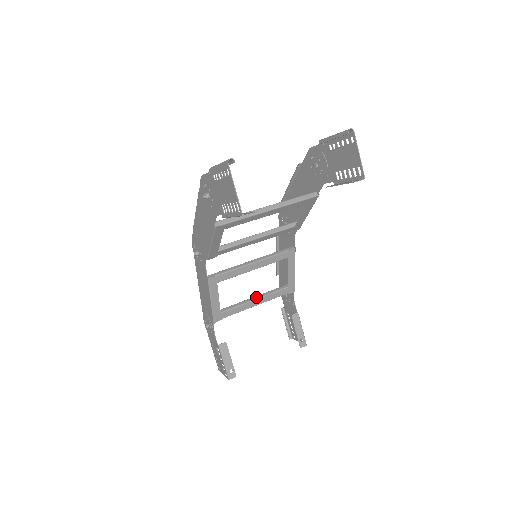
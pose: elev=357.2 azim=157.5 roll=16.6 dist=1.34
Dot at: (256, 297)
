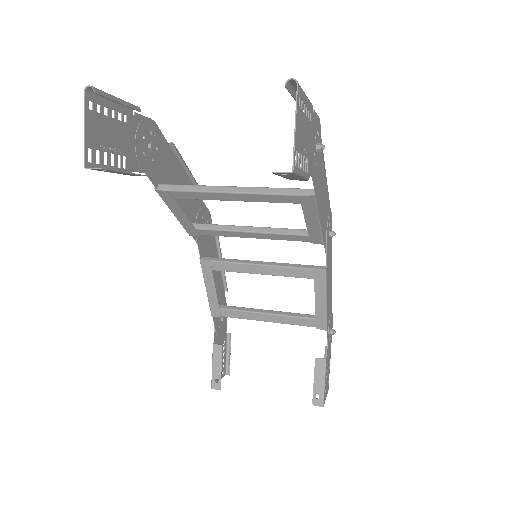
Dot at: (270, 311)
